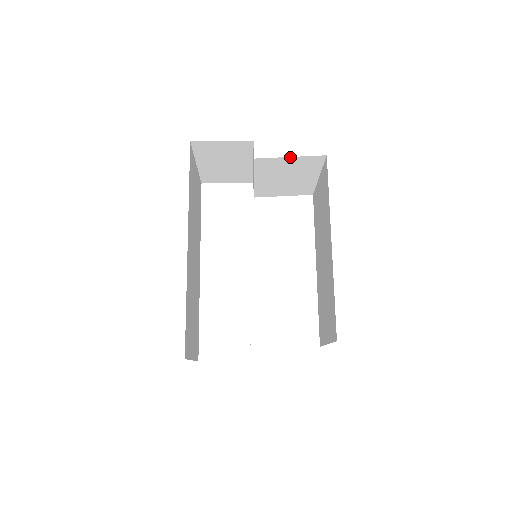
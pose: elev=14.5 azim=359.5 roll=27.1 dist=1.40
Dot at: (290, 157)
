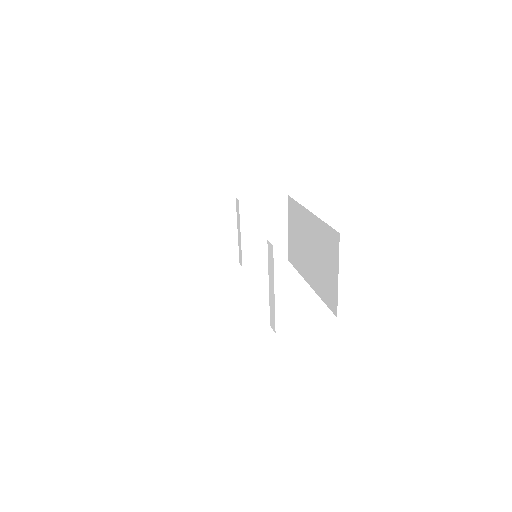
Dot at: (263, 198)
